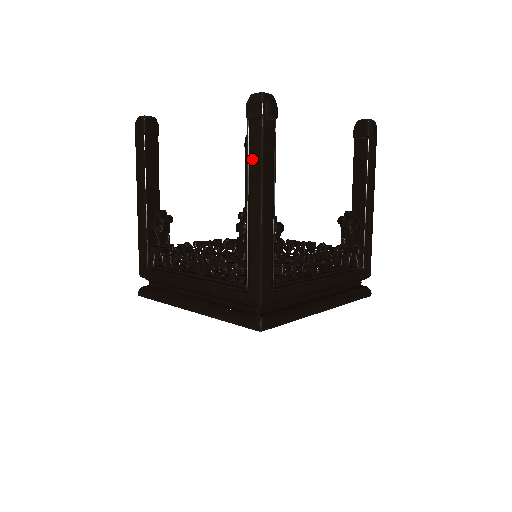
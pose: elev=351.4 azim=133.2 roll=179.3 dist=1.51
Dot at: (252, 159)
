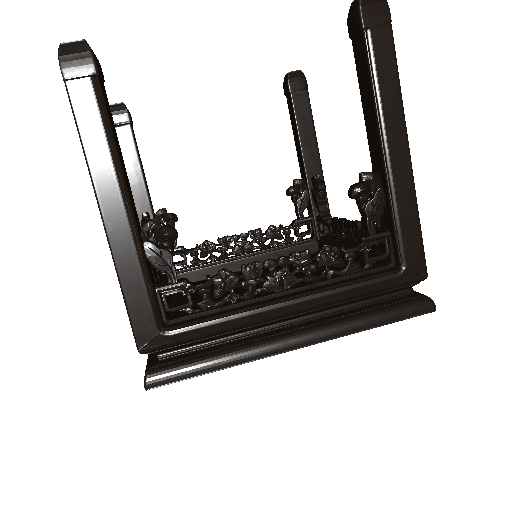
Dot at: (383, 86)
